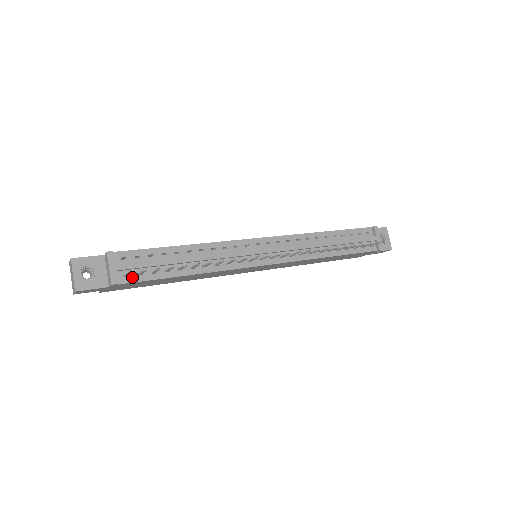
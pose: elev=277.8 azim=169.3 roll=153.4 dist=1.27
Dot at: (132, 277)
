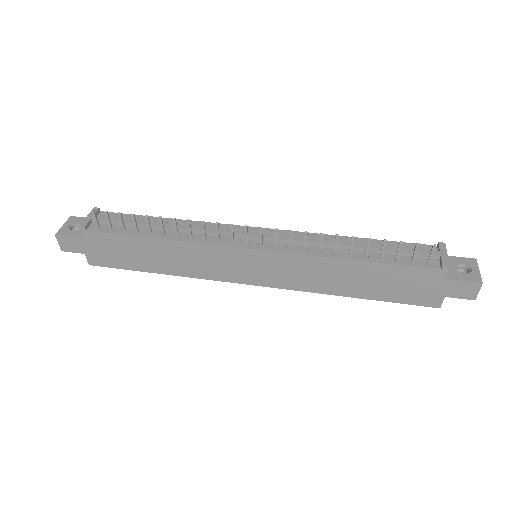
Dot at: (103, 229)
